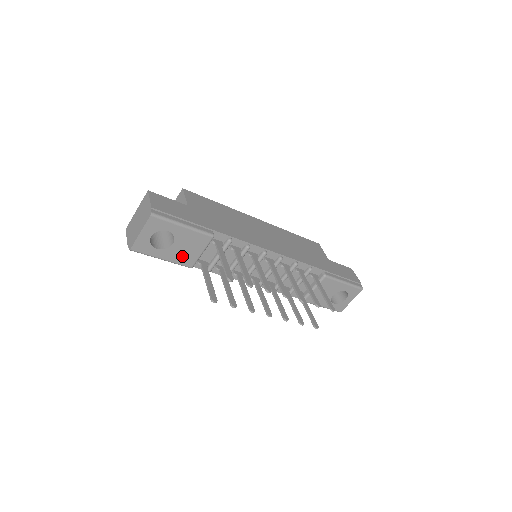
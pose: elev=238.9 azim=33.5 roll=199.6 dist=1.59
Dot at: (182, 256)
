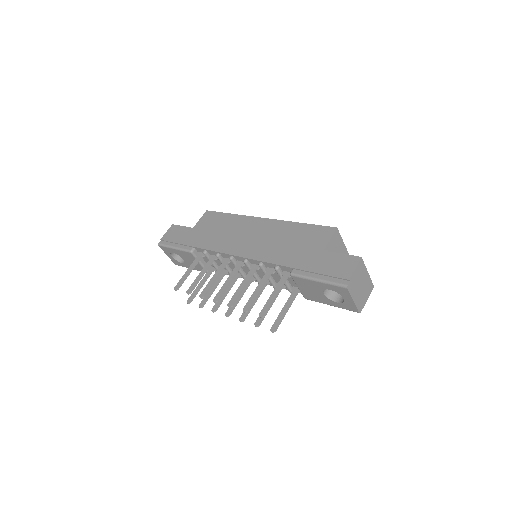
Dot at: (195, 266)
